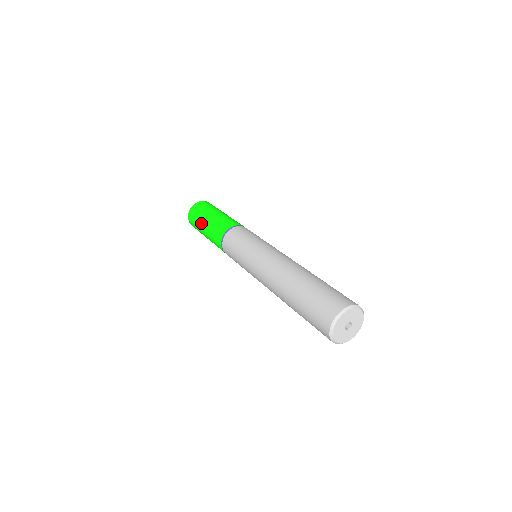
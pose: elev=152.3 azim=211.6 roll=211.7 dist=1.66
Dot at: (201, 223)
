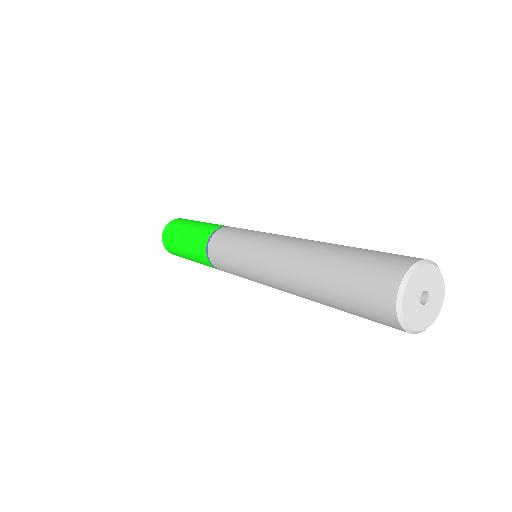
Dot at: (181, 253)
